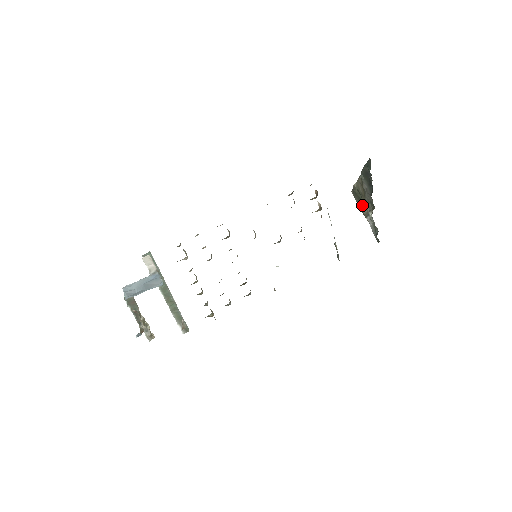
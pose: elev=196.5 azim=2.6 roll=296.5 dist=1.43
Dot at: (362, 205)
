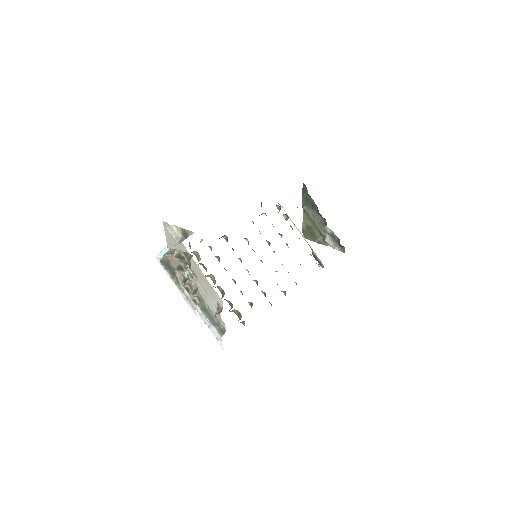
Dot at: (316, 236)
